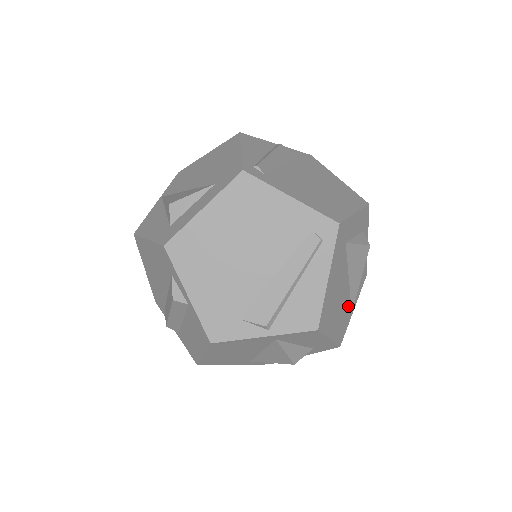
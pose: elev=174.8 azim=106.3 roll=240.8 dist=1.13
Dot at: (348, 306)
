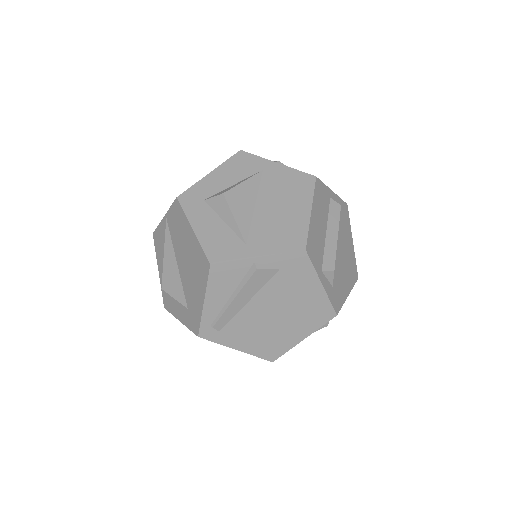
Dot at: occluded
